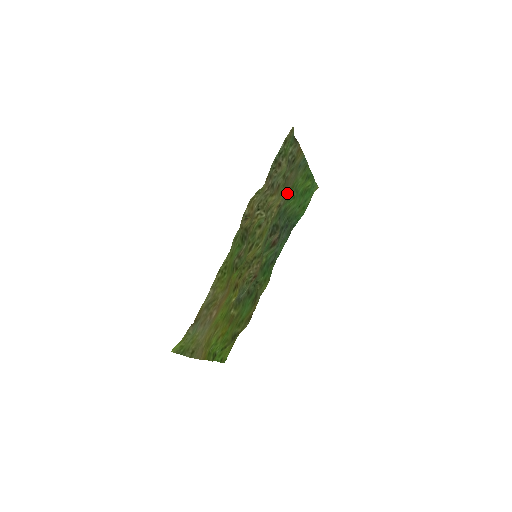
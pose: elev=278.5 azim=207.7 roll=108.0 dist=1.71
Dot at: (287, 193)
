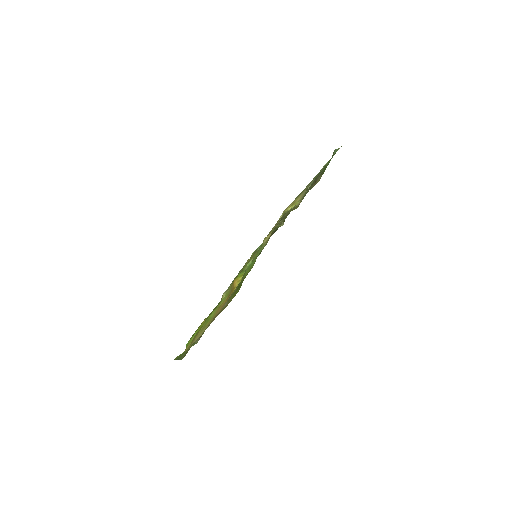
Dot at: (298, 195)
